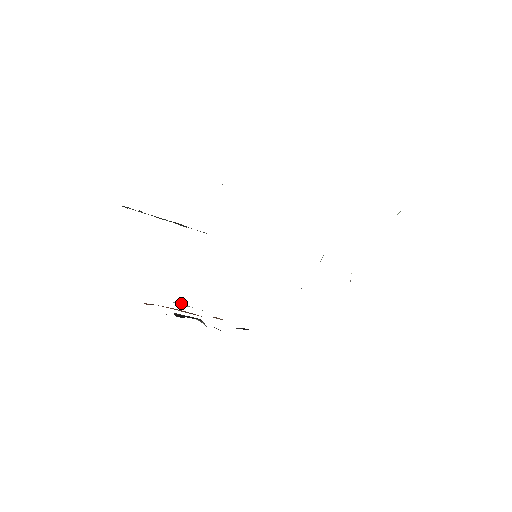
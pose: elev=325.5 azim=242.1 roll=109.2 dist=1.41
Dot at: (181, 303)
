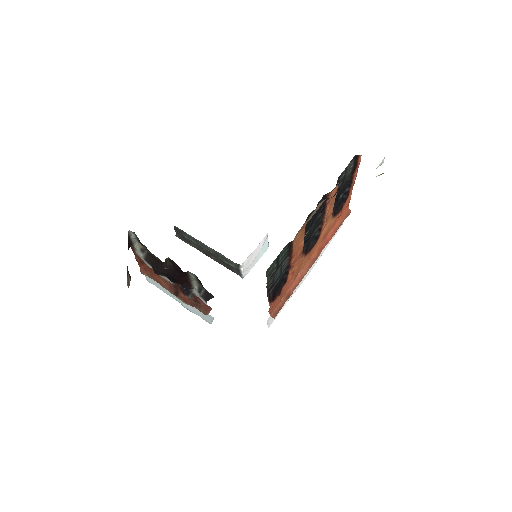
Dot at: occluded
